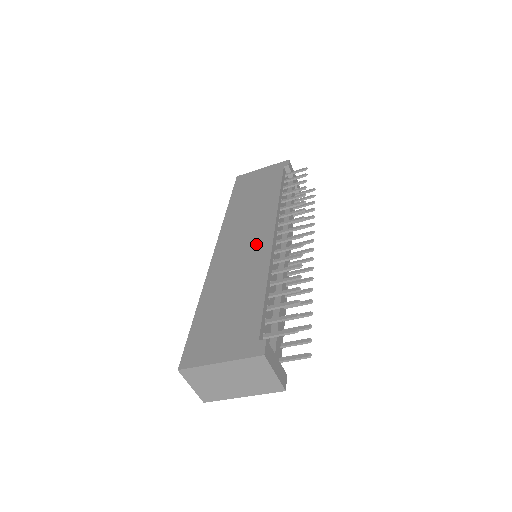
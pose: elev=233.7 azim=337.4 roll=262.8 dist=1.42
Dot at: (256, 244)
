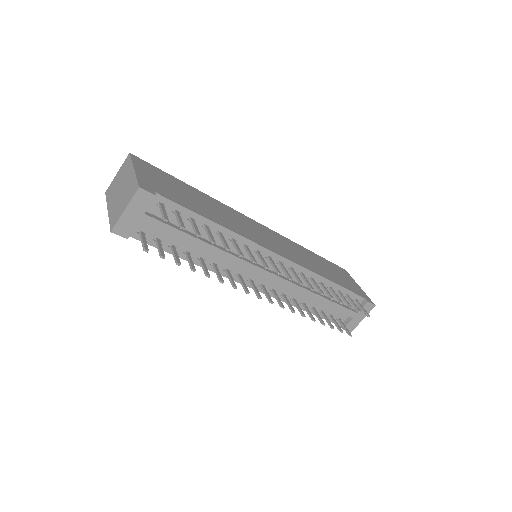
Dot at: (264, 240)
